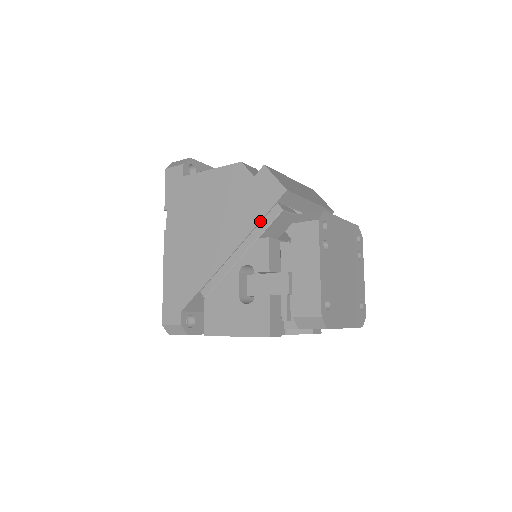
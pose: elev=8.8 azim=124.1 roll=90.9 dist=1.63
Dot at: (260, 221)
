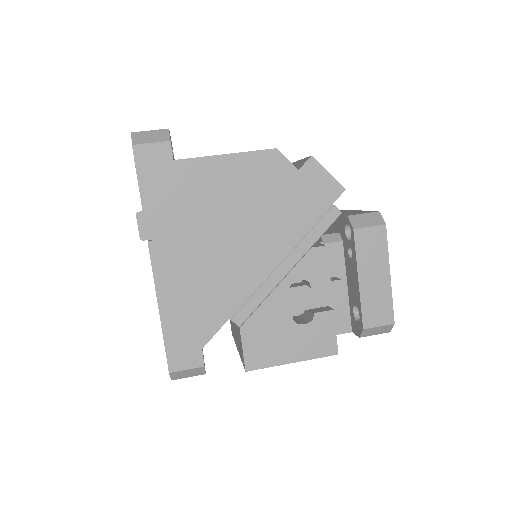
Dot at: (312, 226)
